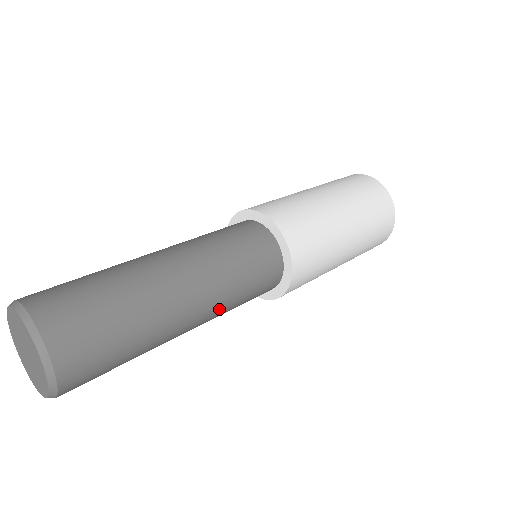
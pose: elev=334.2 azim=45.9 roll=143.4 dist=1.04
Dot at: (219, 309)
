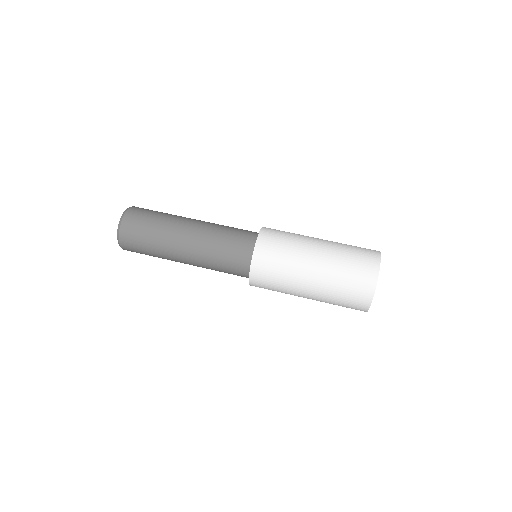
Dot at: occluded
